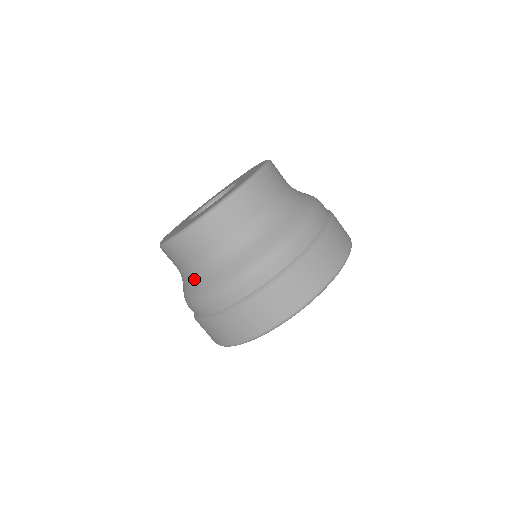
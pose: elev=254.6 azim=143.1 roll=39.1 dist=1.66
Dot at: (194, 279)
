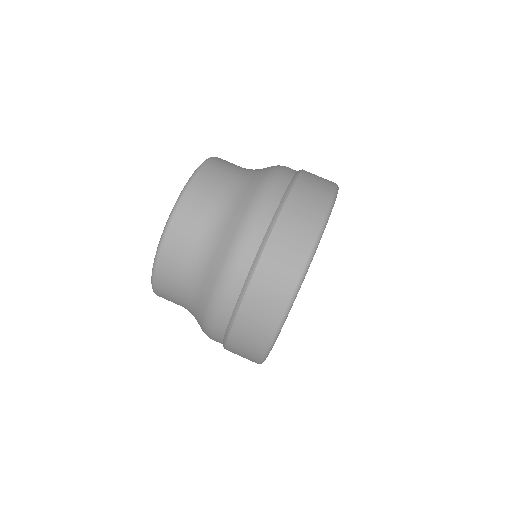
Dot at: (198, 287)
